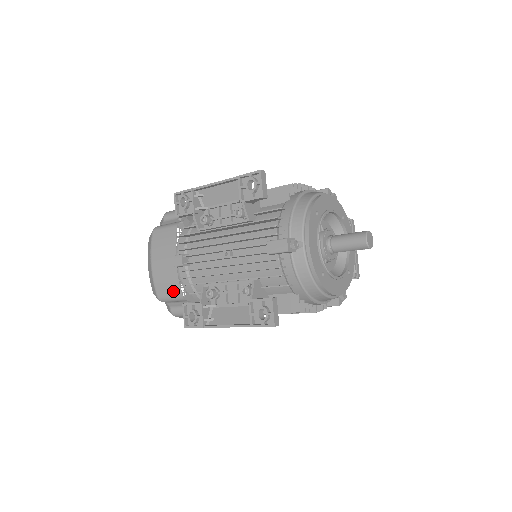
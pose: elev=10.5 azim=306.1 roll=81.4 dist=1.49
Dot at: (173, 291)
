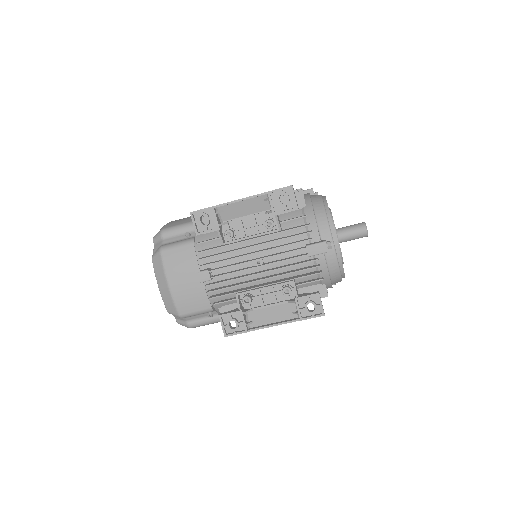
Dot at: (200, 306)
